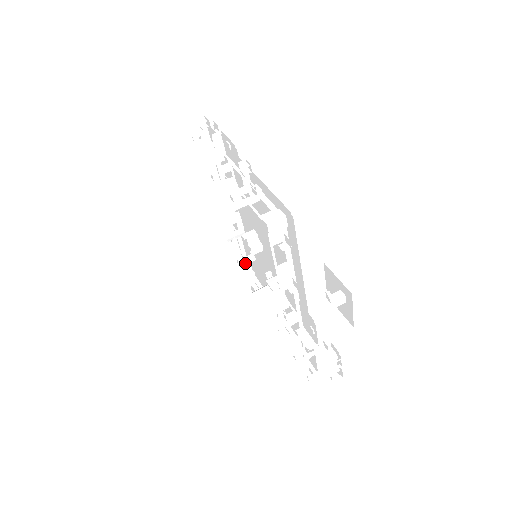
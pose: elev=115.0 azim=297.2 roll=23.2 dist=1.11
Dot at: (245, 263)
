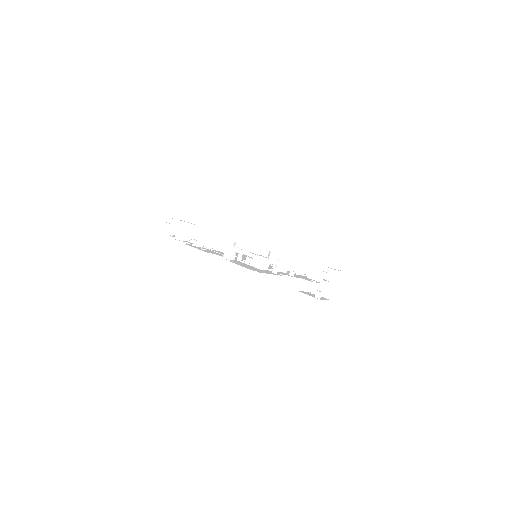
Dot at: occluded
